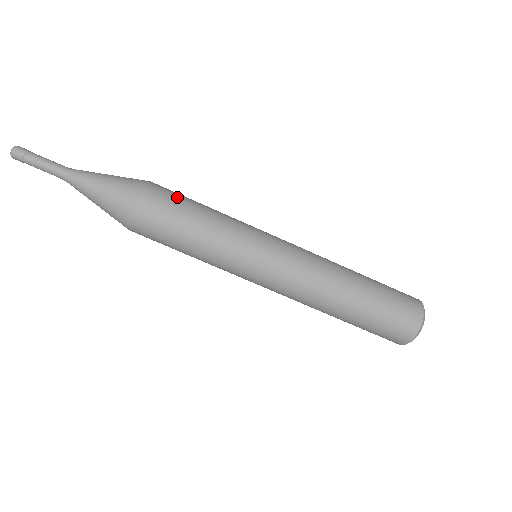
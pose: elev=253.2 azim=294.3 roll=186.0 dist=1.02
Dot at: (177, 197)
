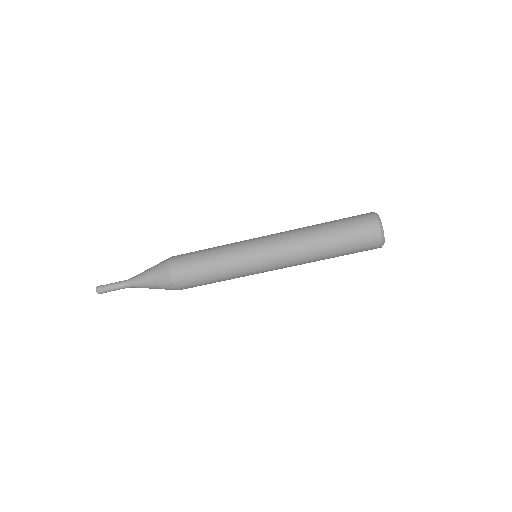
Dot at: (189, 264)
